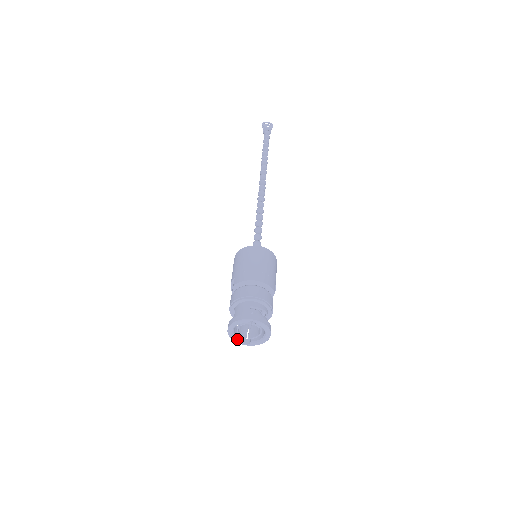
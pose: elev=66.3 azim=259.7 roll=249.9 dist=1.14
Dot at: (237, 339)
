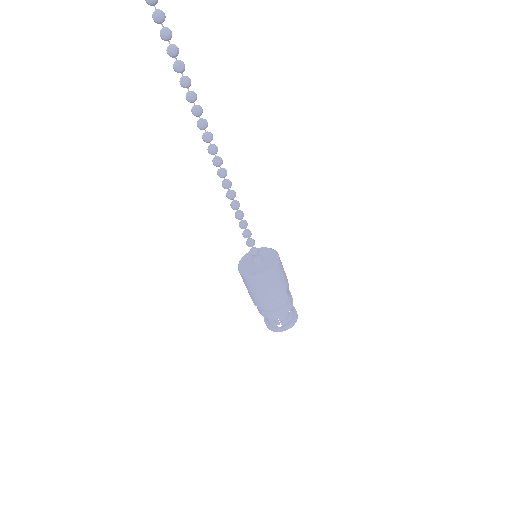
Dot at: occluded
